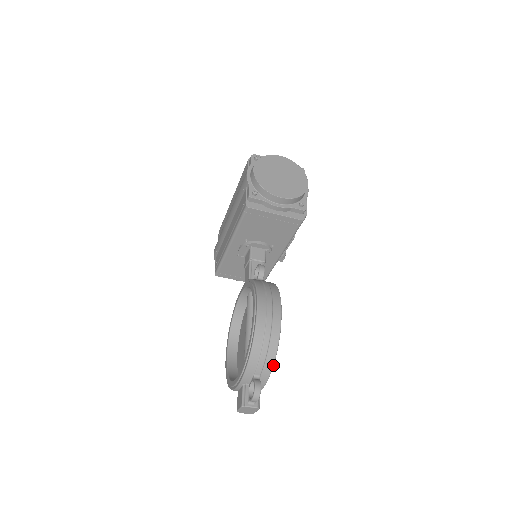
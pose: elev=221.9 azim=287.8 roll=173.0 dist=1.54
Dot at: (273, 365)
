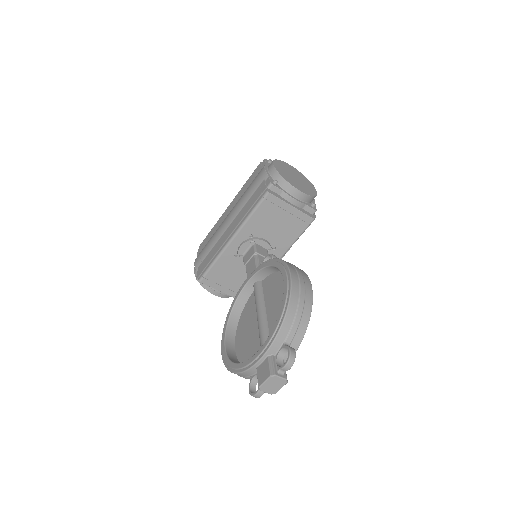
Dot at: occluded
